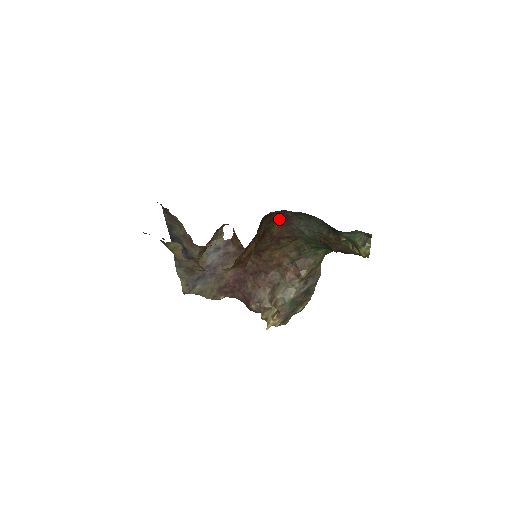
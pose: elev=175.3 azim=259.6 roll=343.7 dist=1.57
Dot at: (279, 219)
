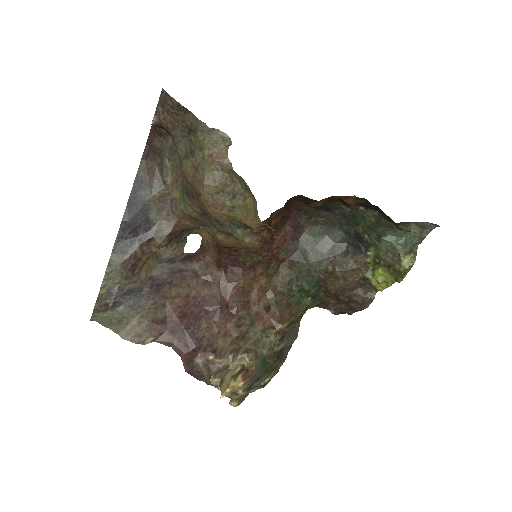
Dot at: (287, 225)
